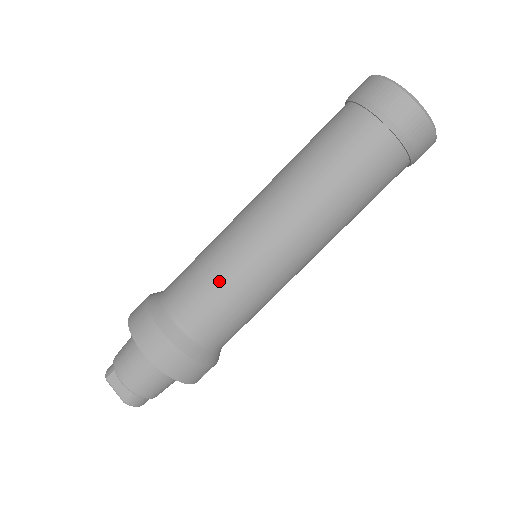
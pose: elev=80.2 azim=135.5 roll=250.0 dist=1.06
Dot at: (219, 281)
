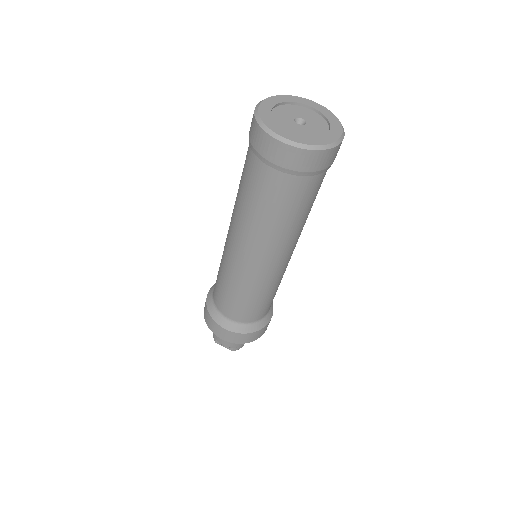
Dot at: (239, 296)
